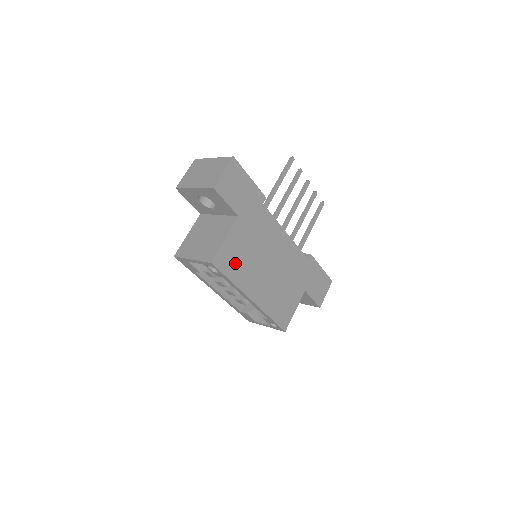
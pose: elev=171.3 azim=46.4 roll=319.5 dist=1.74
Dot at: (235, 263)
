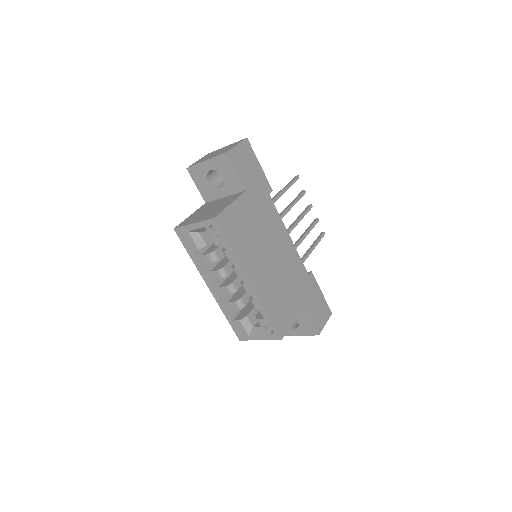
Dot at: (237, 233)
